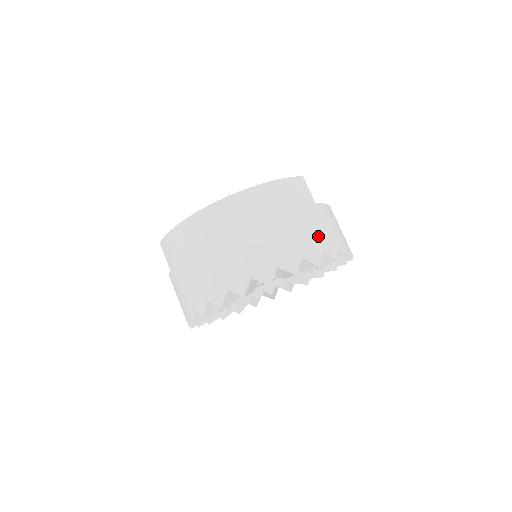
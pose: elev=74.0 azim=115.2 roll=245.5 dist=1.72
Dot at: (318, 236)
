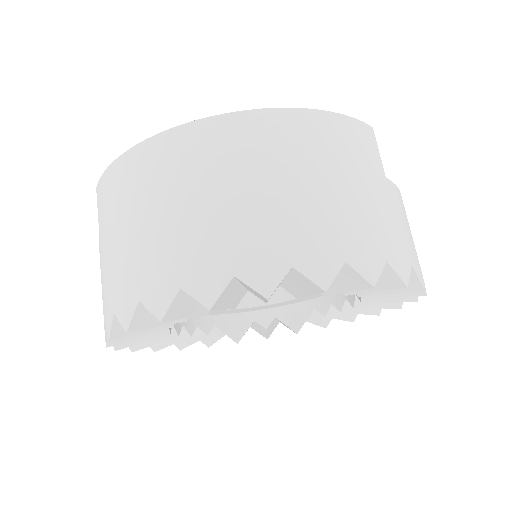
Dot at: (382, 232)
